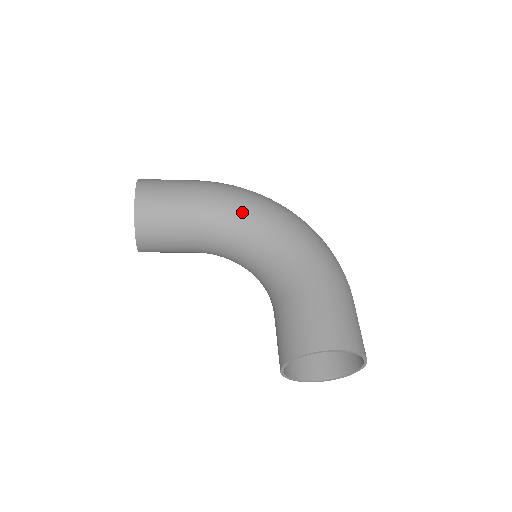
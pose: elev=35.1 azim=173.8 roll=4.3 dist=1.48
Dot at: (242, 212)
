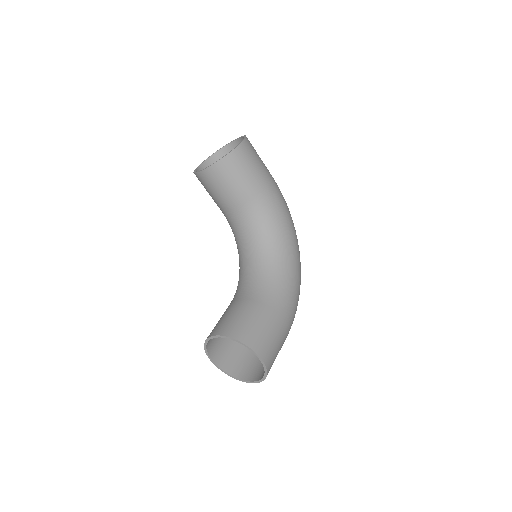
Dot at: (281, 225)
